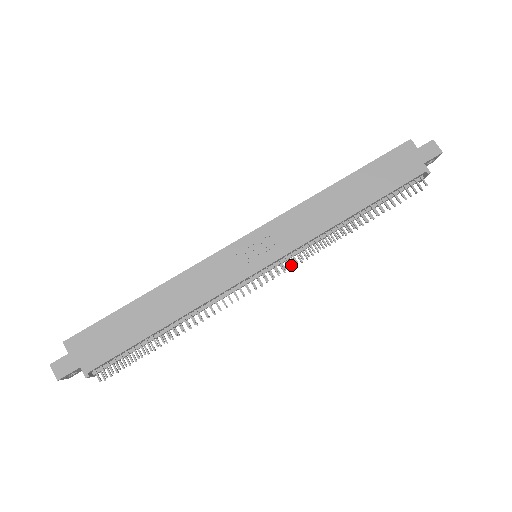
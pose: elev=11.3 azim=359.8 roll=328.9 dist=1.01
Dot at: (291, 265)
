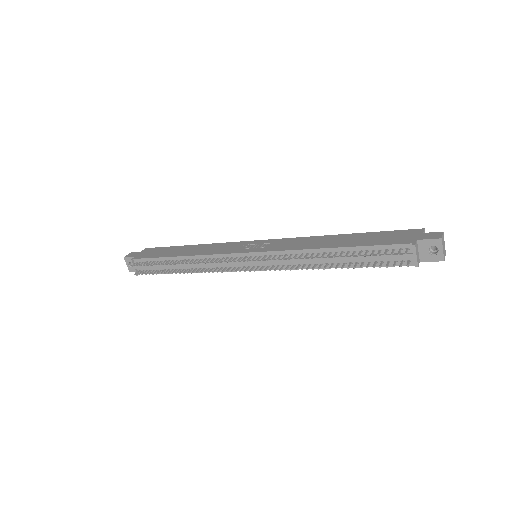
Dot at: (262, 259)
